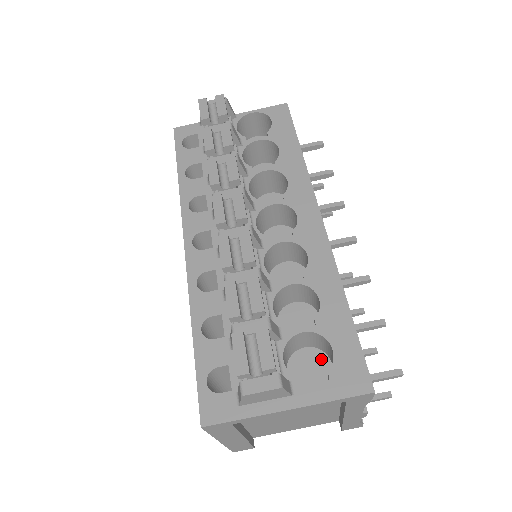
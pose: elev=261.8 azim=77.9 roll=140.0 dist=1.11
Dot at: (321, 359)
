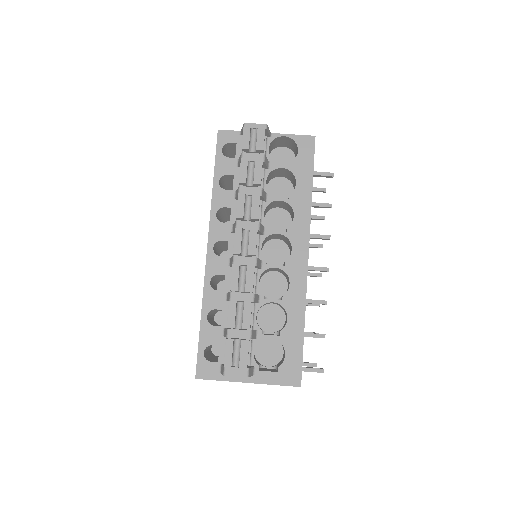
Dot at: (278, 348)
